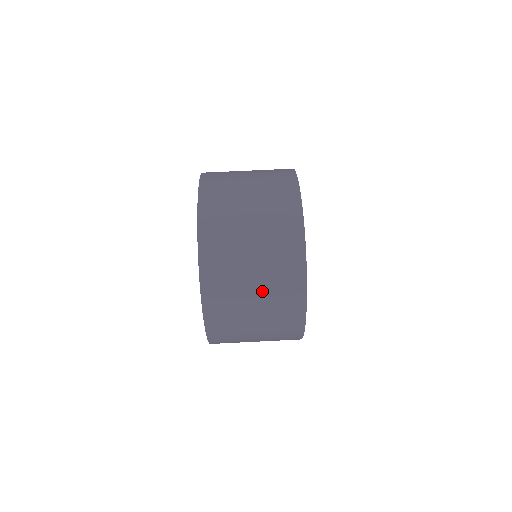
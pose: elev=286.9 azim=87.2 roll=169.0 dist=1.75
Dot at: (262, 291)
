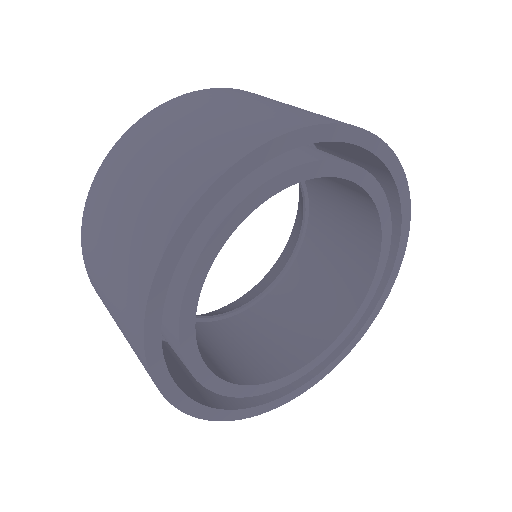
Dot at: (242, 112)
